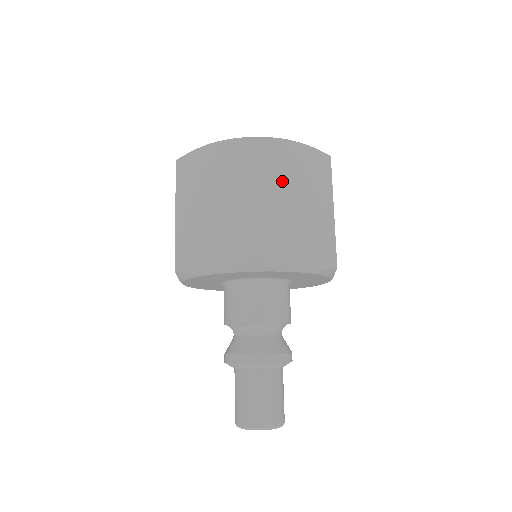
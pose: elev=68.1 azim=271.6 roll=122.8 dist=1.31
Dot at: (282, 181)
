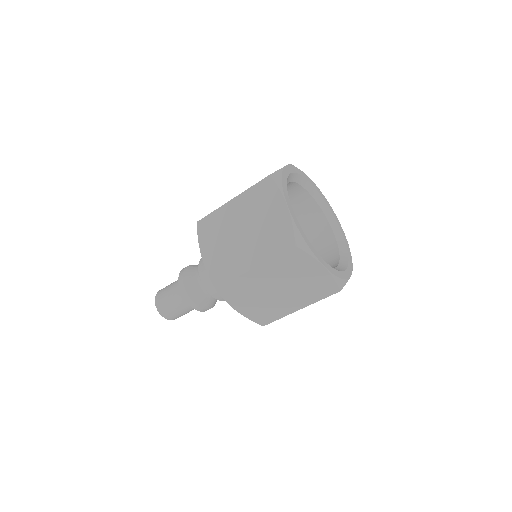
Dot at: occluded
